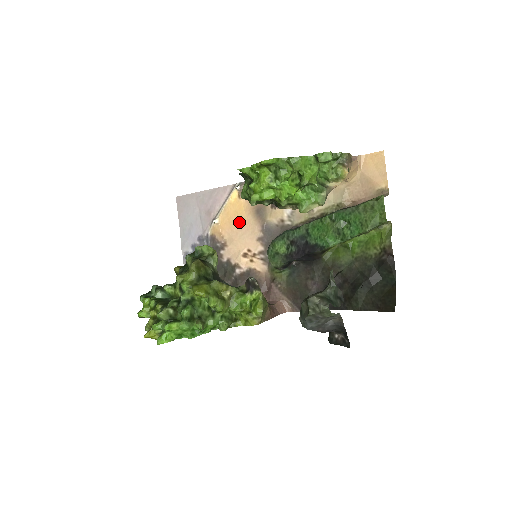
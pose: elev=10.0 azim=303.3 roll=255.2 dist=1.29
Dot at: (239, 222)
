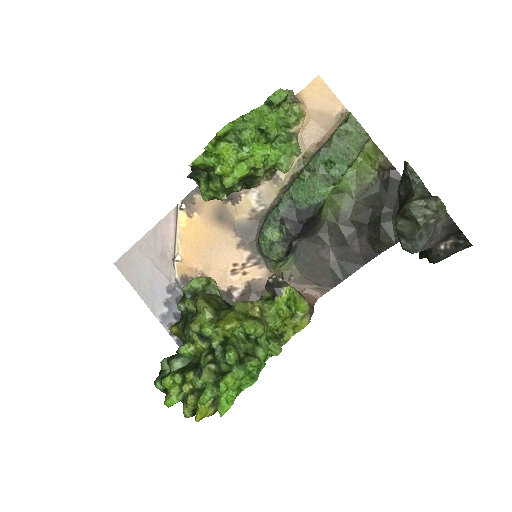
Dot at: (205, 242)
